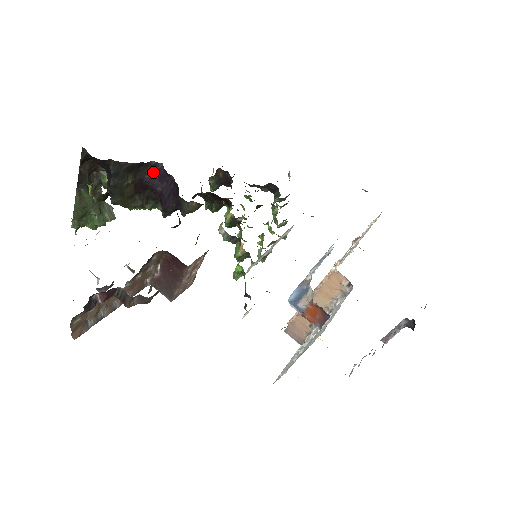
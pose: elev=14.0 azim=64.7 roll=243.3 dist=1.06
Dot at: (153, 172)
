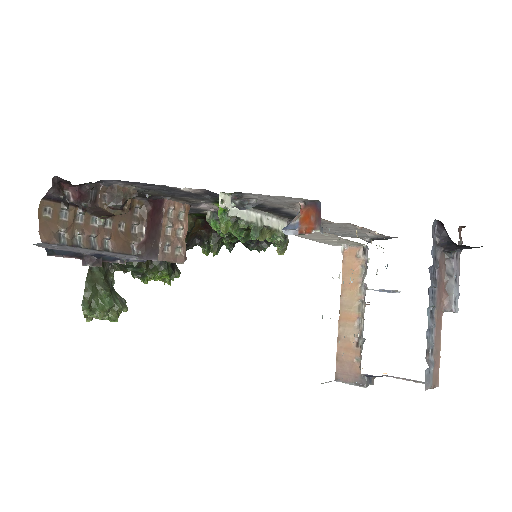
Dot at: occluded
